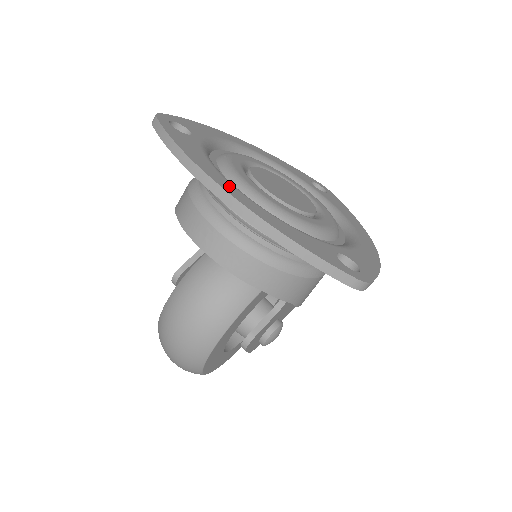
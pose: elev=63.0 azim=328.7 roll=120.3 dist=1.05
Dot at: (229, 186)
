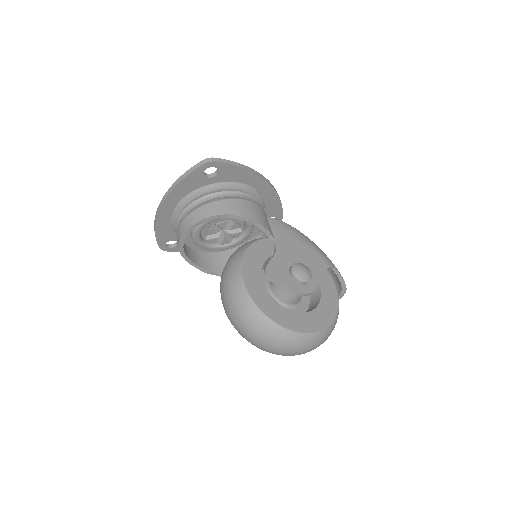
Dot at: occluded
